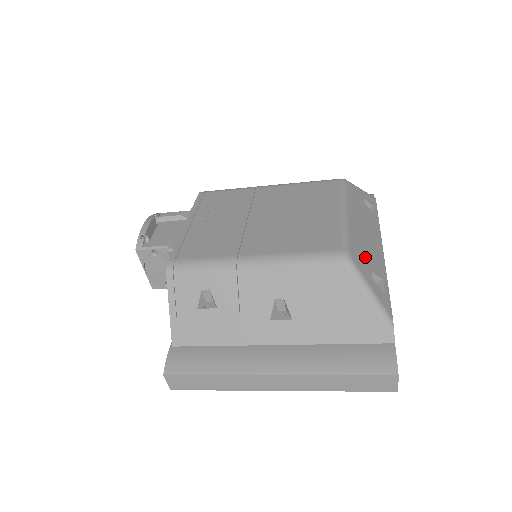
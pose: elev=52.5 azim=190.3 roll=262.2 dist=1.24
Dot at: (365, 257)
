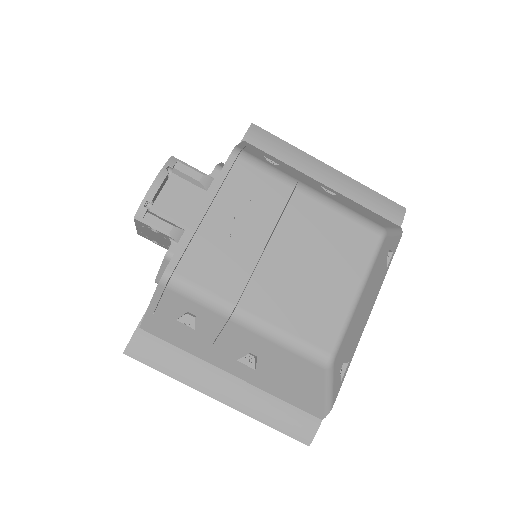
Dot at: (347, 348)
